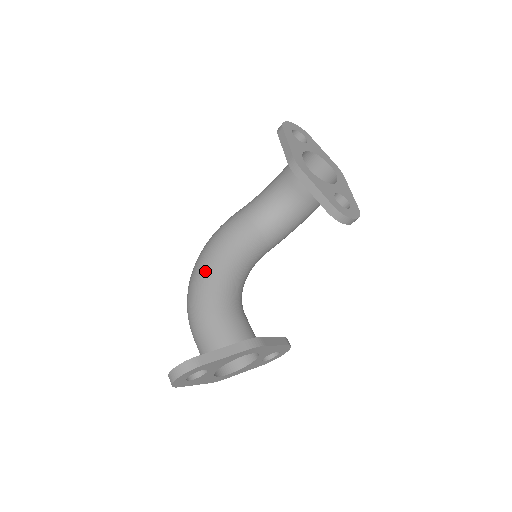
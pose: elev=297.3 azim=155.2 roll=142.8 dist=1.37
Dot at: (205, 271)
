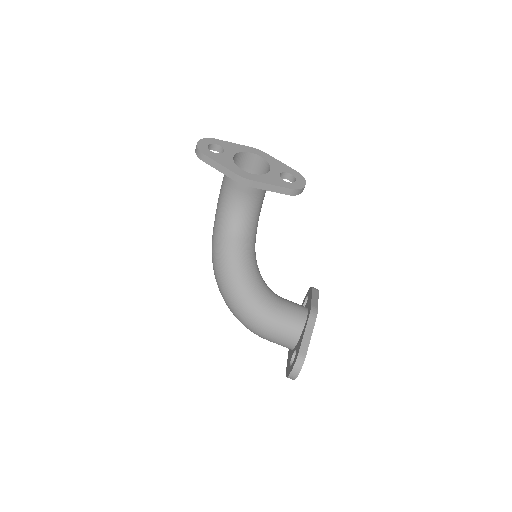
Dot at: (241, 297)
